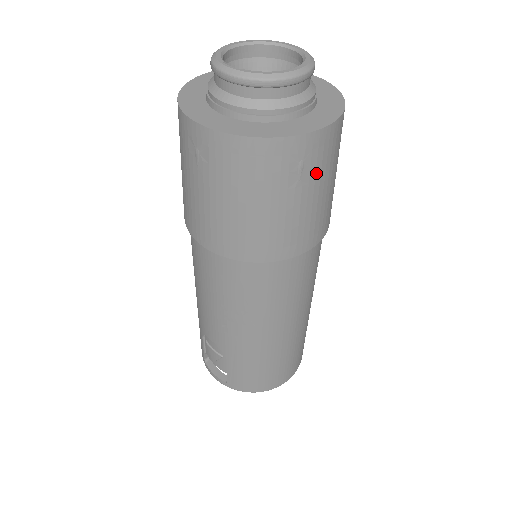
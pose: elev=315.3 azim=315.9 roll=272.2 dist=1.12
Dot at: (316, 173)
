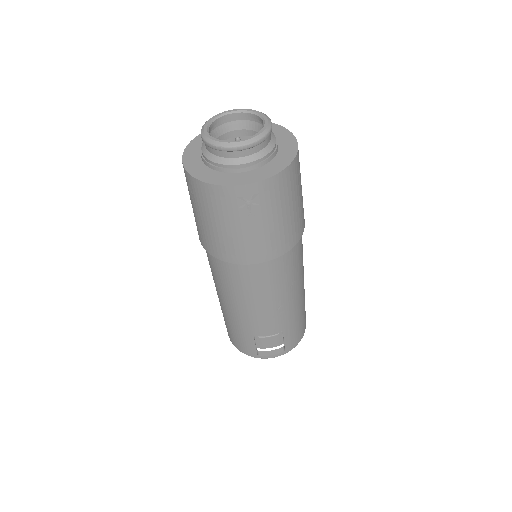
Dot at: occluded
